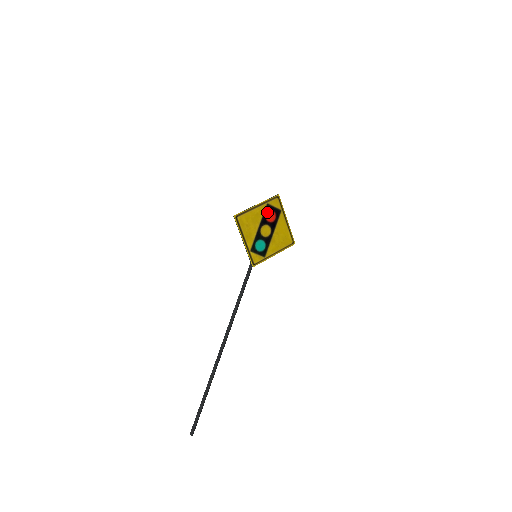
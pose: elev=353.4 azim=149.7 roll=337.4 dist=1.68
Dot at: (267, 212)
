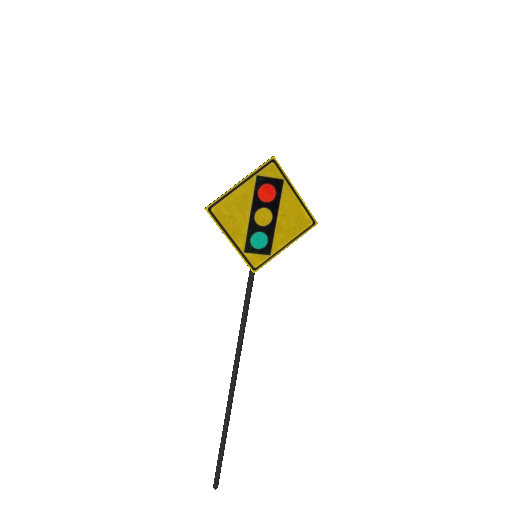
Dot at: (259, 188)
